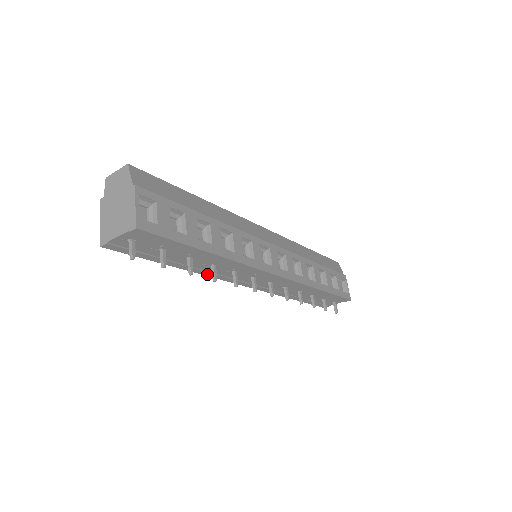
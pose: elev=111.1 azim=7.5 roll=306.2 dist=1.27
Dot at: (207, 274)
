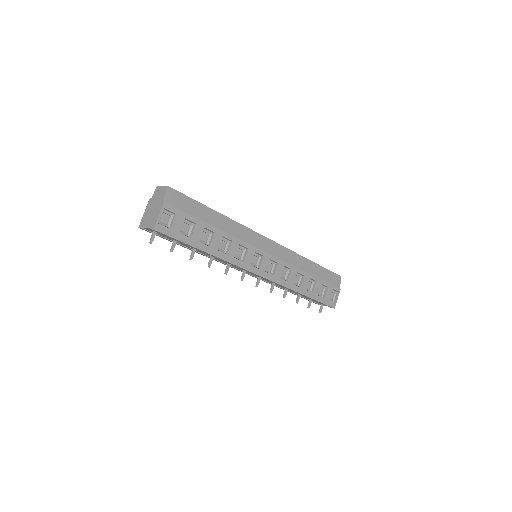
Dot at: occluded
